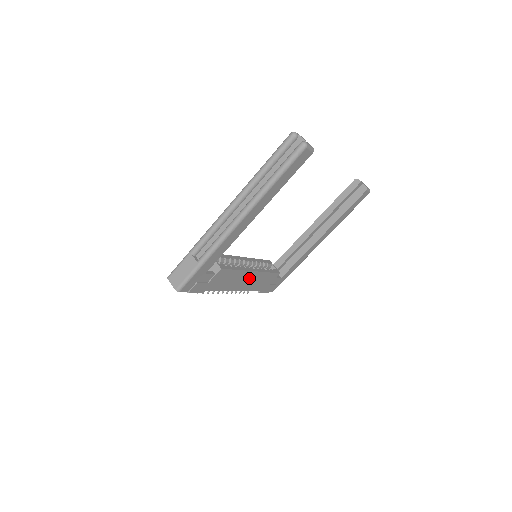
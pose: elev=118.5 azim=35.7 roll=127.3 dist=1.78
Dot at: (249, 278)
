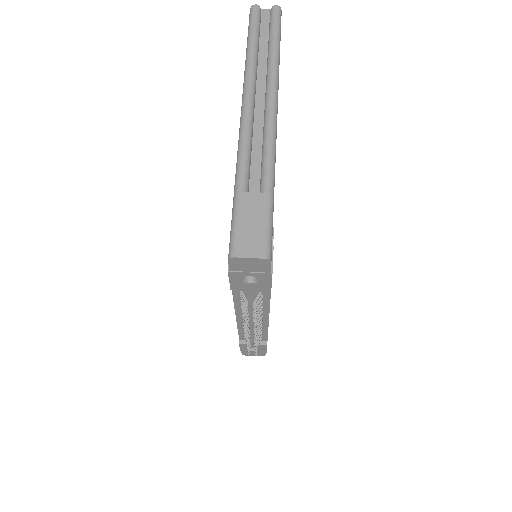
Dot at: occluded
